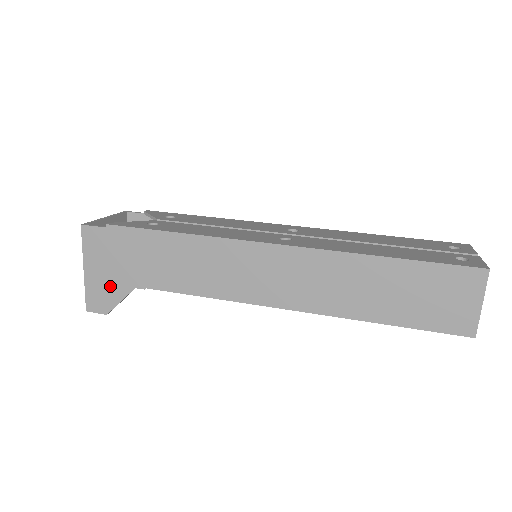
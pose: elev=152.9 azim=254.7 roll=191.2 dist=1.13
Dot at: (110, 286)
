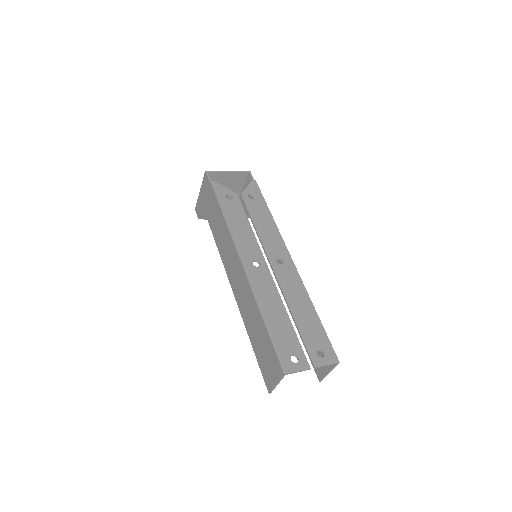
Dot at: (203, 209)
